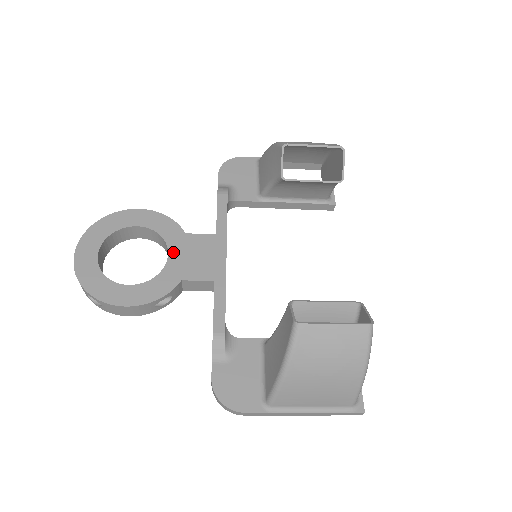
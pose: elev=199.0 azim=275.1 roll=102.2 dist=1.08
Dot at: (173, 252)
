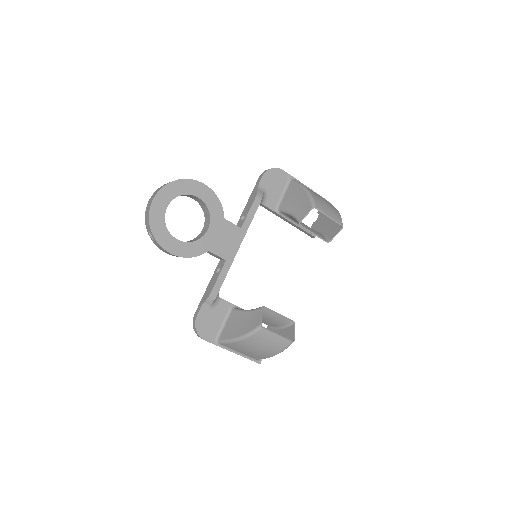
Dot at: (212, 229)
